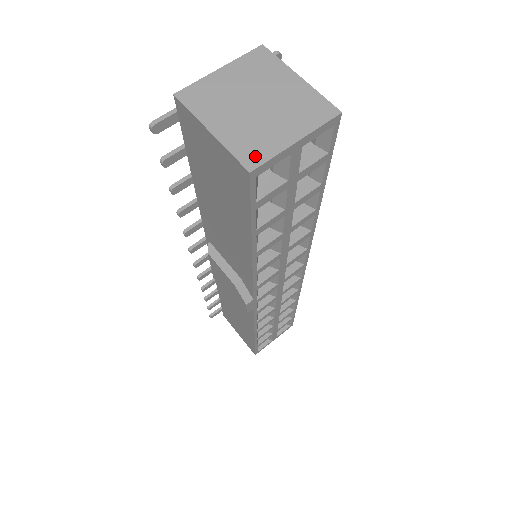
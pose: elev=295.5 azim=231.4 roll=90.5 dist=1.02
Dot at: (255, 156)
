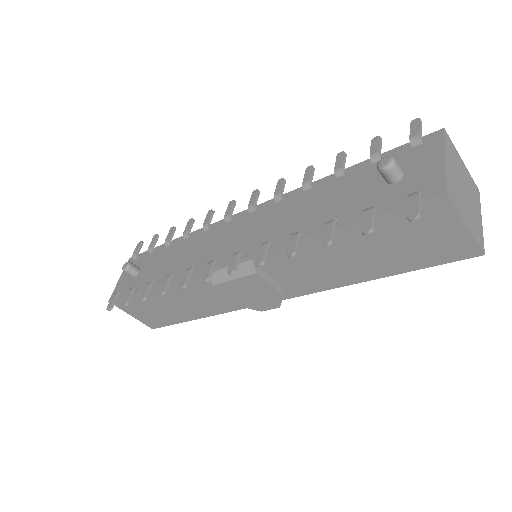
Dot at: (481, 240)
